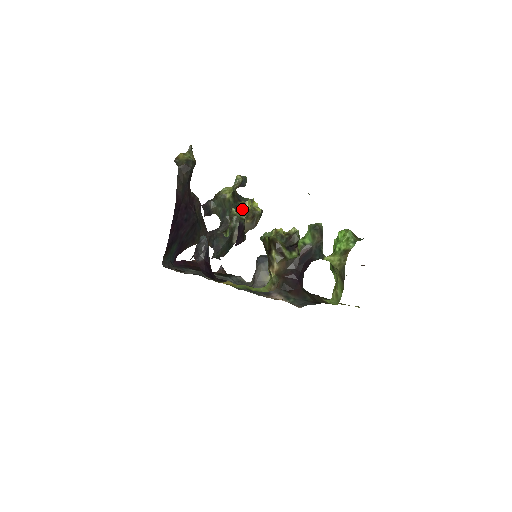
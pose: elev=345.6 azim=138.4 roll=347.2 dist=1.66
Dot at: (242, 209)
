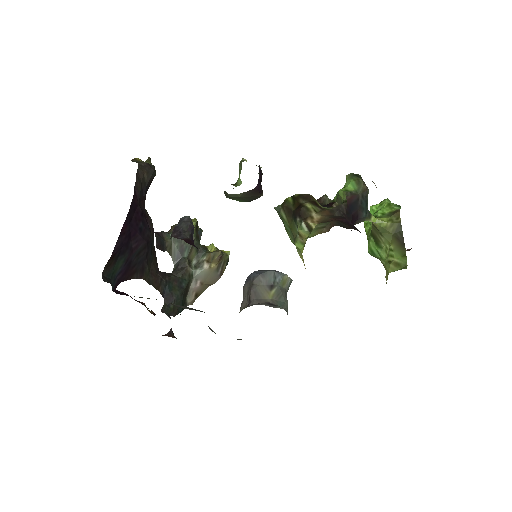
Dot at: (204, 251)
